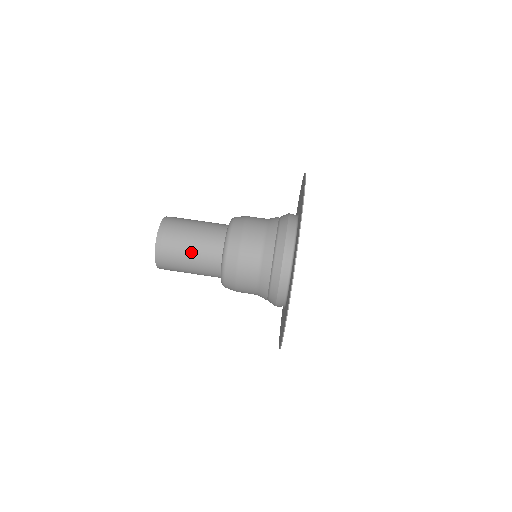
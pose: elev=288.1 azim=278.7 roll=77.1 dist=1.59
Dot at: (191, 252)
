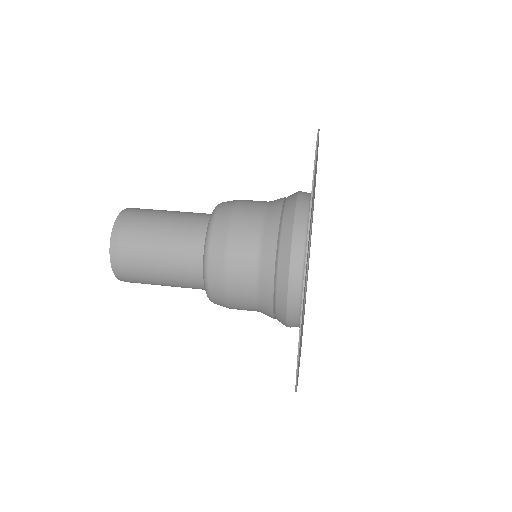
Dot at: (160, 260)
